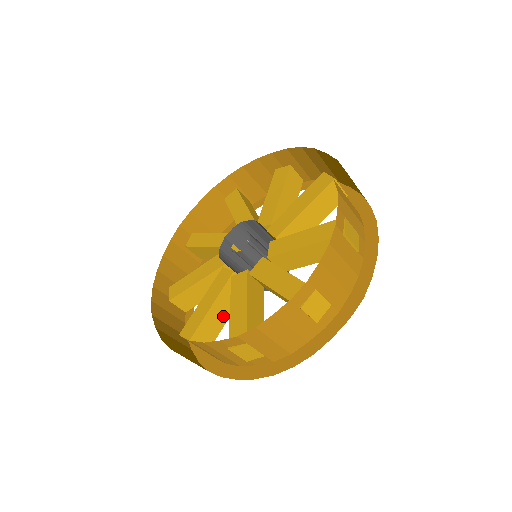
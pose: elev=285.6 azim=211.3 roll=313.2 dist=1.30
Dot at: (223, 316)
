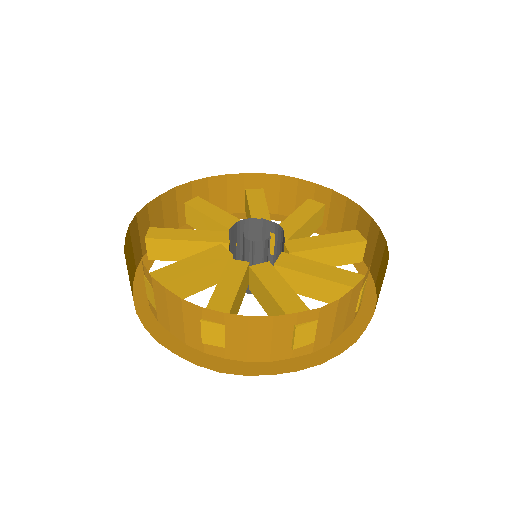
Dot at: (237, 309)
